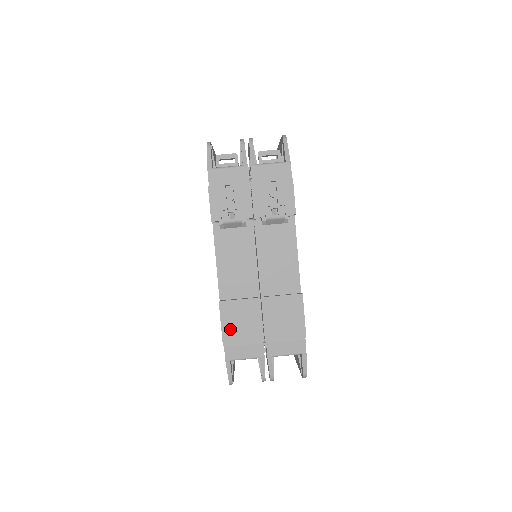
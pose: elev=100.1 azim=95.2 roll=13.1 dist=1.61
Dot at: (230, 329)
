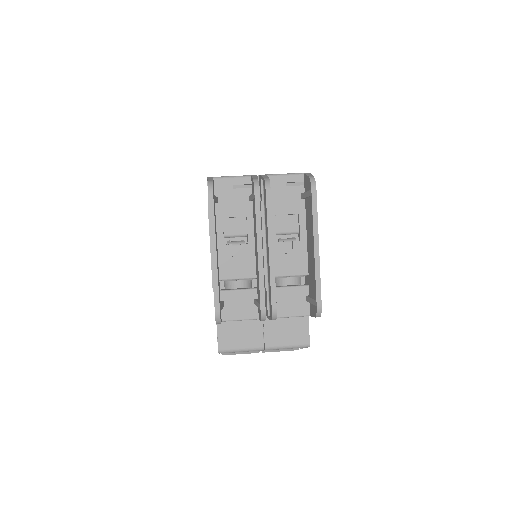
Dot at: occluded
